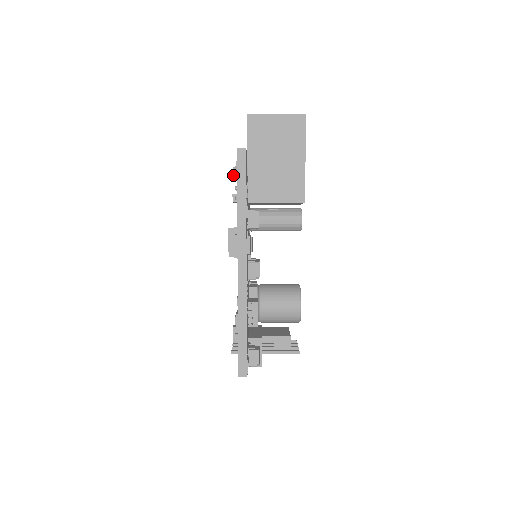
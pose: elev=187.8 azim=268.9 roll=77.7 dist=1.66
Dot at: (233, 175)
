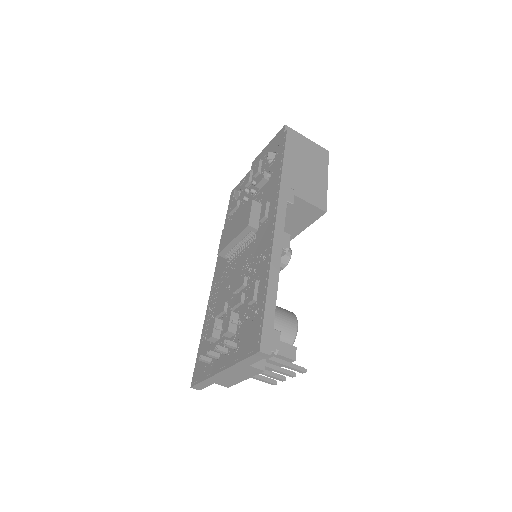
Dot at: (267, 157)
